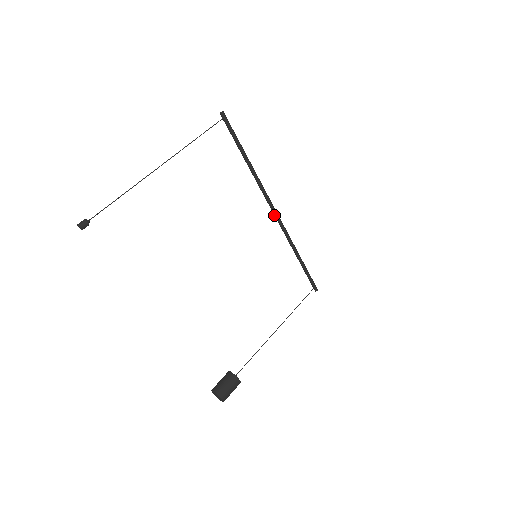
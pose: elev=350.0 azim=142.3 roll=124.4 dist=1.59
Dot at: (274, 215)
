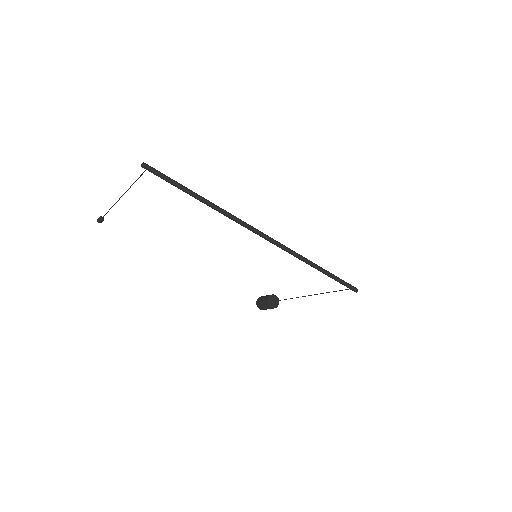
Dot at: (264, 236)
